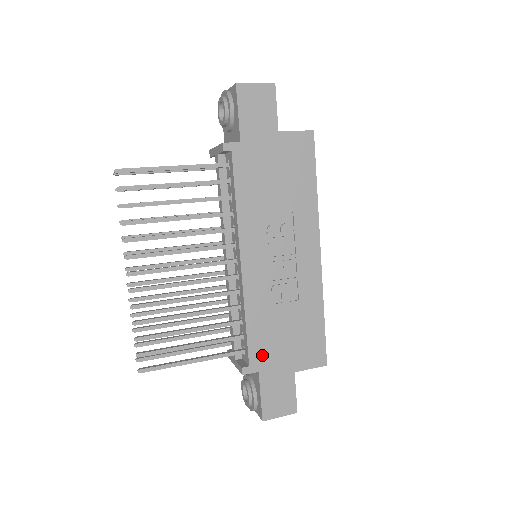
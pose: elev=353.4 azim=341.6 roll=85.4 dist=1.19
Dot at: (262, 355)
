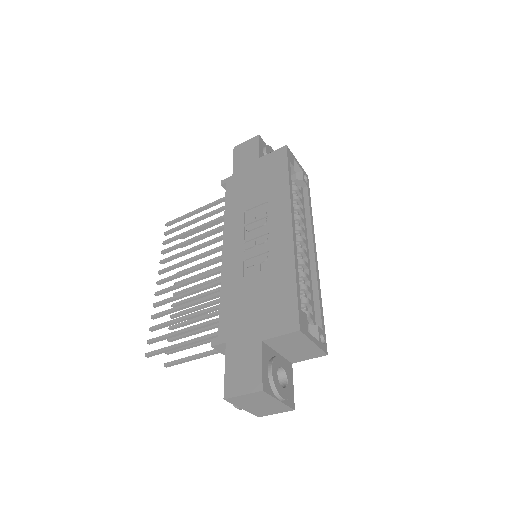
Dot at: (231, 325)
